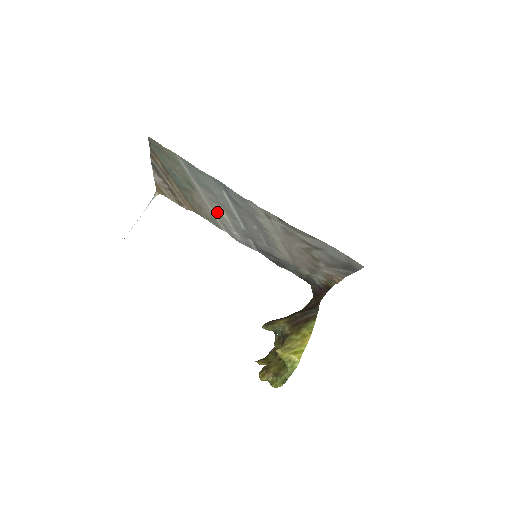
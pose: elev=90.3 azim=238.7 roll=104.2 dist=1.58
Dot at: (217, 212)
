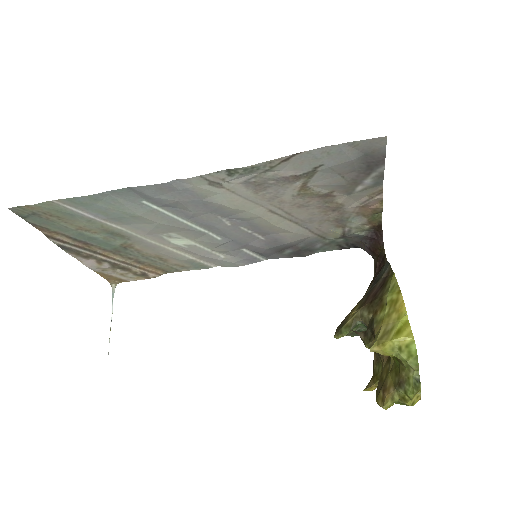
Dot at: (178, 246)
